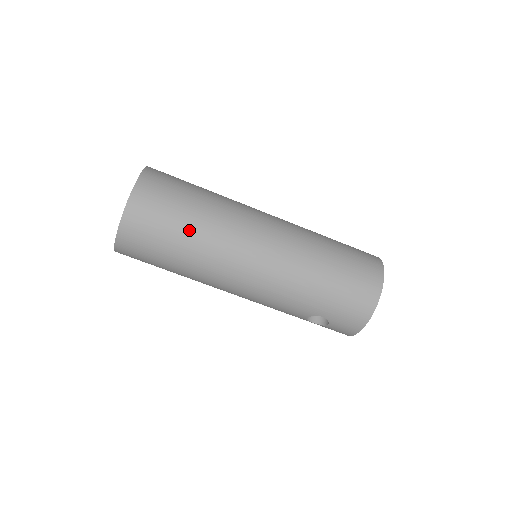
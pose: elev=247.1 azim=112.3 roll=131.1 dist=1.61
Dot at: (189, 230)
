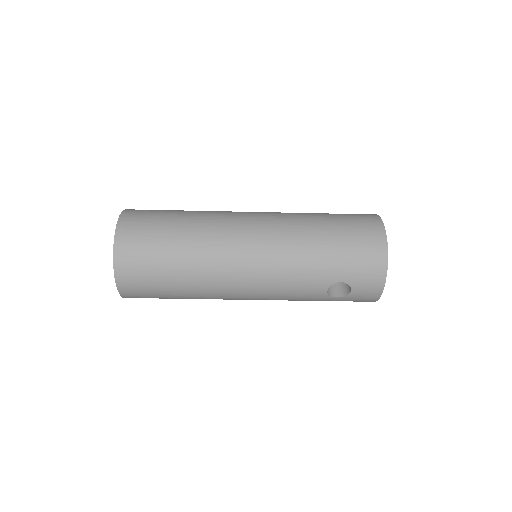
Dot at: (179, 240)
